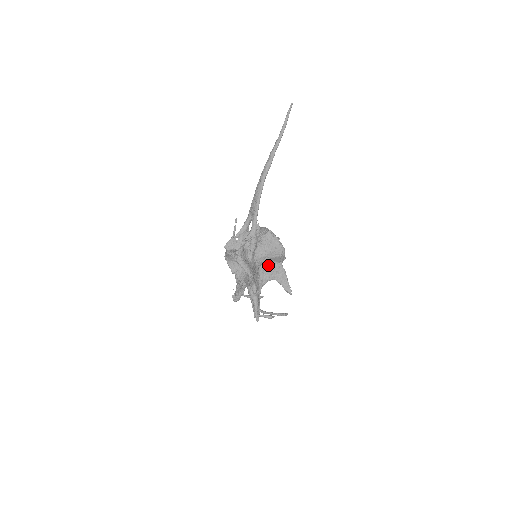
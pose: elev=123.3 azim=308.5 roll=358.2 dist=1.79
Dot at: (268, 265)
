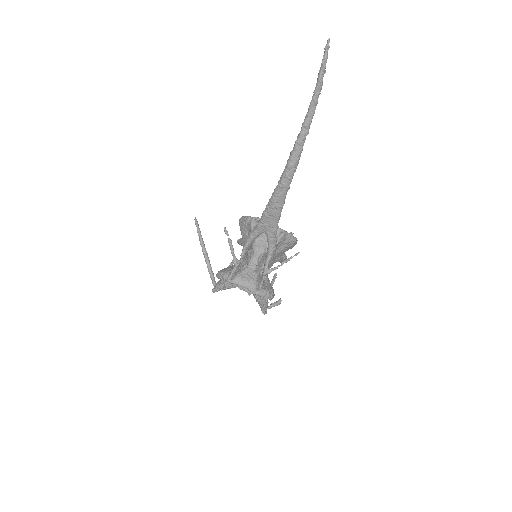
Dot at: occluded
